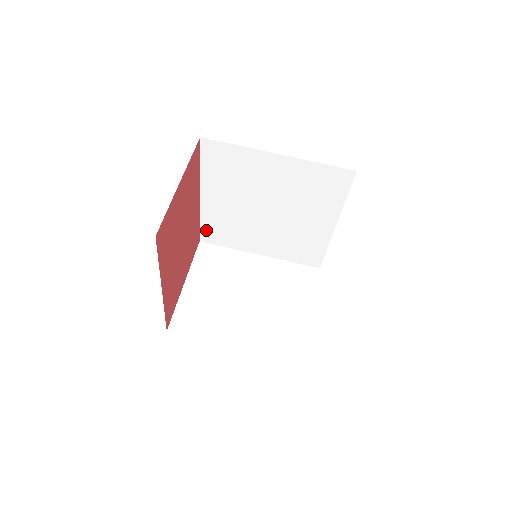
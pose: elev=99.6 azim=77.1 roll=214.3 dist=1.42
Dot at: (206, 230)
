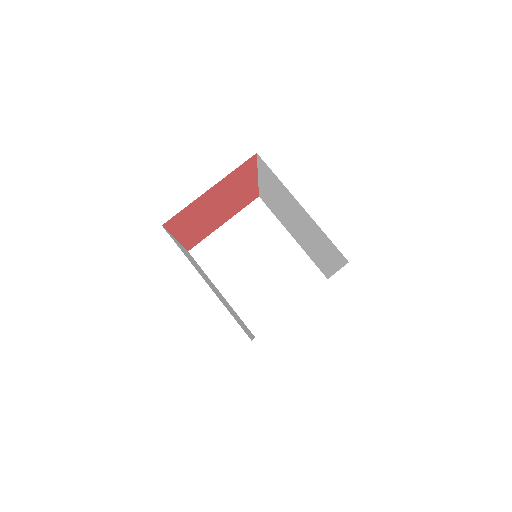
Dot at: (262, 195)
